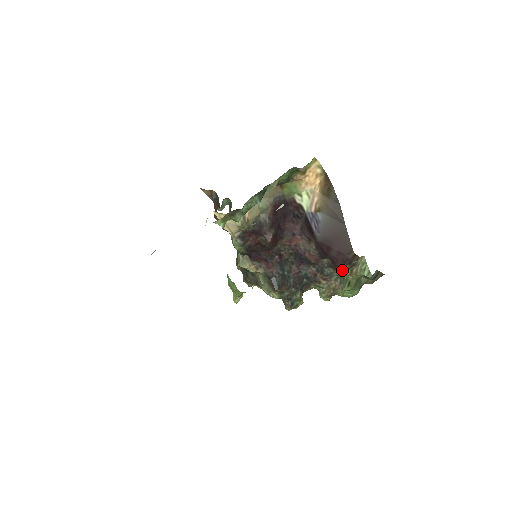
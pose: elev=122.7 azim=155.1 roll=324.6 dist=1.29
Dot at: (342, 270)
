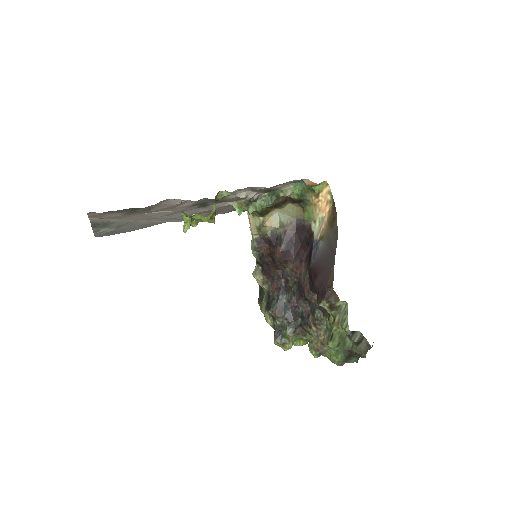
Dot at: (329, 316)
